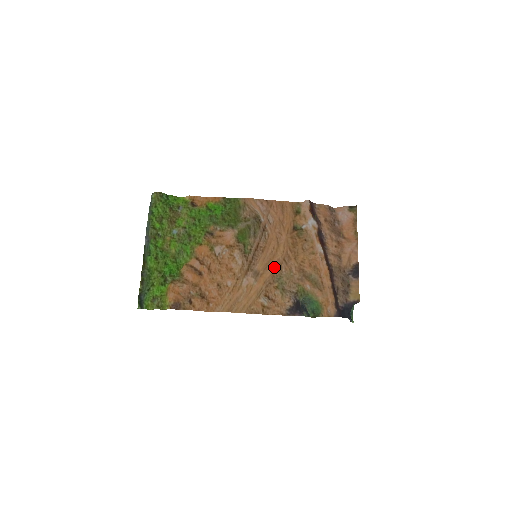
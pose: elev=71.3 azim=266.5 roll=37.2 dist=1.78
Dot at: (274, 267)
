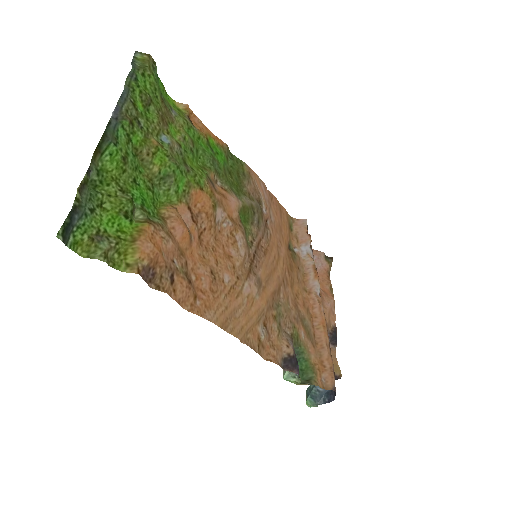
Dot at: (275, 285)
